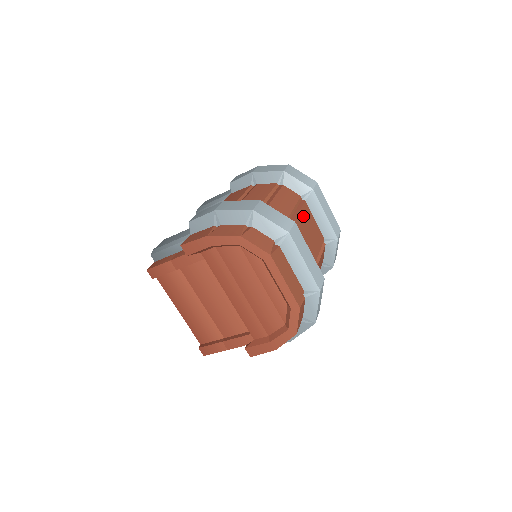
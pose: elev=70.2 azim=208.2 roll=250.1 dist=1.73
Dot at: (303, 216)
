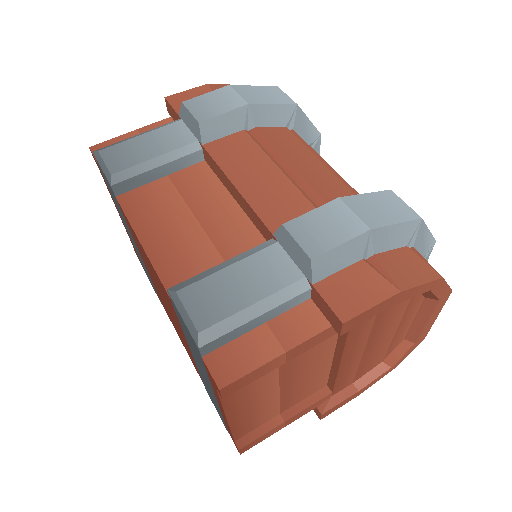
Dot at: occluded
